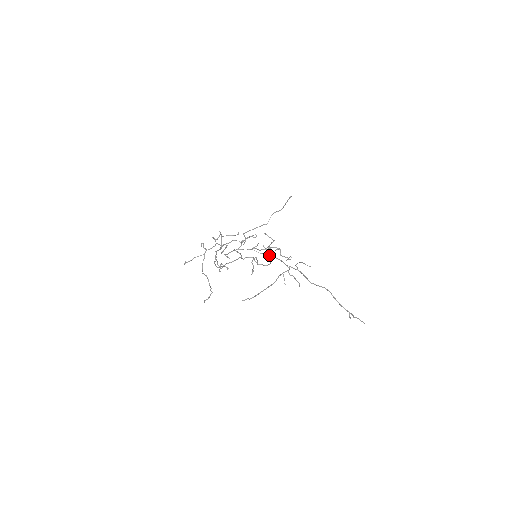
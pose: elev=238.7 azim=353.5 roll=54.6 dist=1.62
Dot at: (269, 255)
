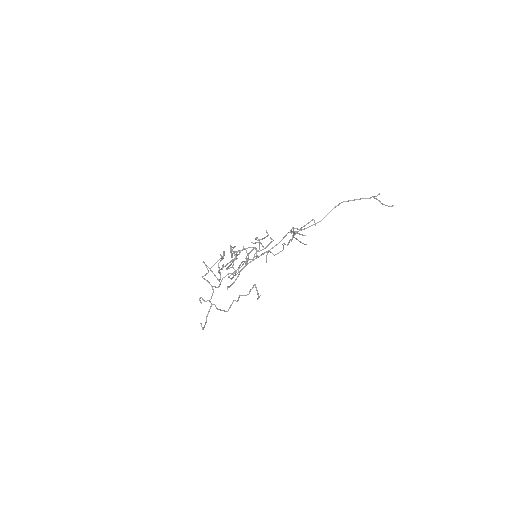
Dot at: (265, 252)
